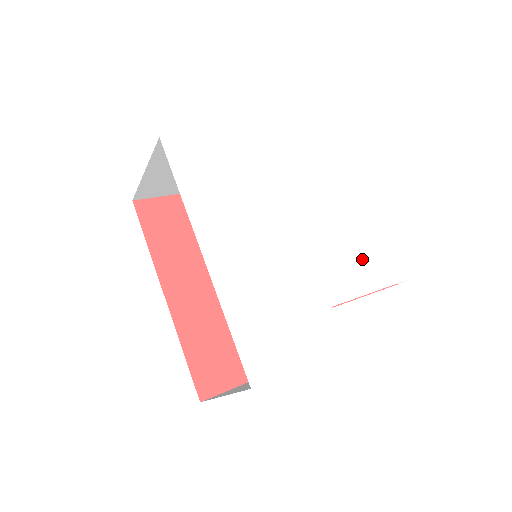
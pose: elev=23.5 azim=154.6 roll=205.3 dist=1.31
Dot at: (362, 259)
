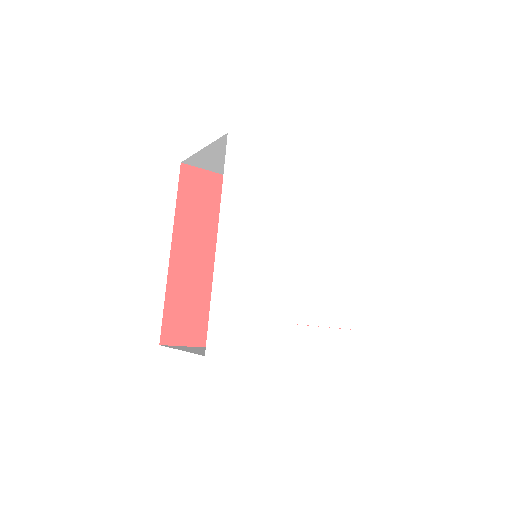
Dot at: (335, 298)
